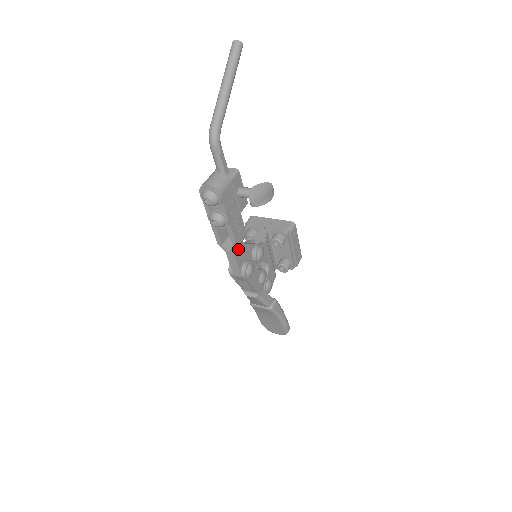
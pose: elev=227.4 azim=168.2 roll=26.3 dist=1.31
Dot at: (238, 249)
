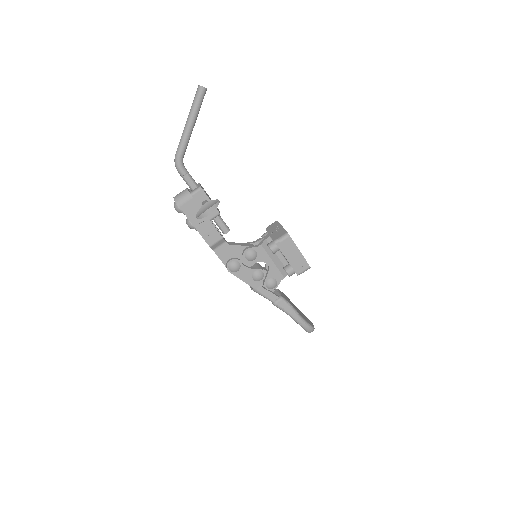
Dot at: (220, 248)
